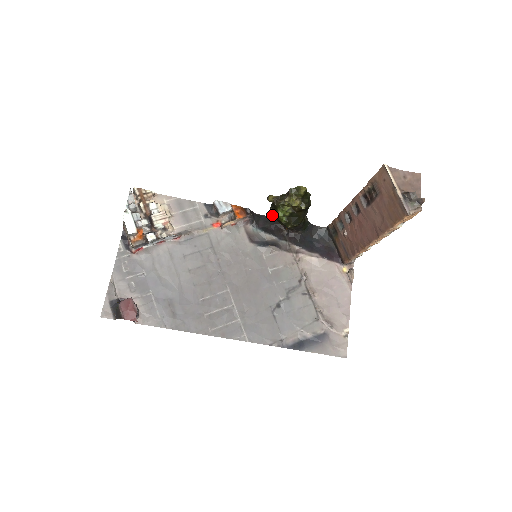
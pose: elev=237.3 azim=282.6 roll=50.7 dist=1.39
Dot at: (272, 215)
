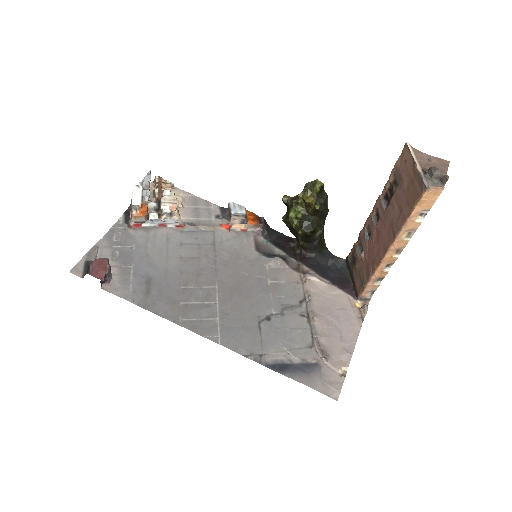
Dot at: (284, 219)
